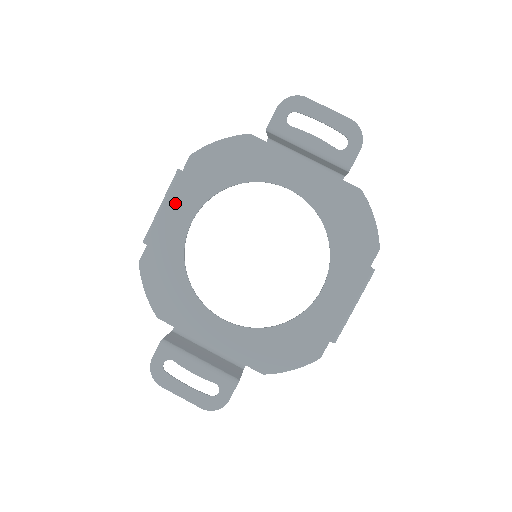
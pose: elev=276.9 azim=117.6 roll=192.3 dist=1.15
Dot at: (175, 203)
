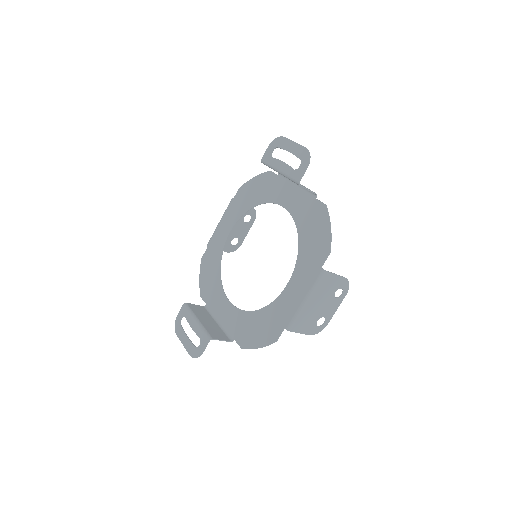
Dot at: (226, 220)
